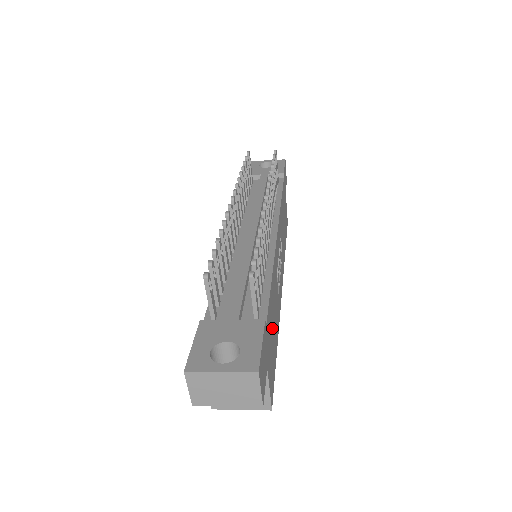
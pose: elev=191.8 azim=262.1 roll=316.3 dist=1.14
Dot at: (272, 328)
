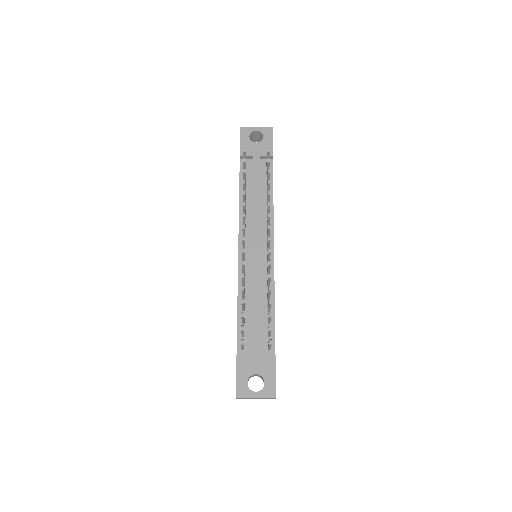
Dot at: occluded
